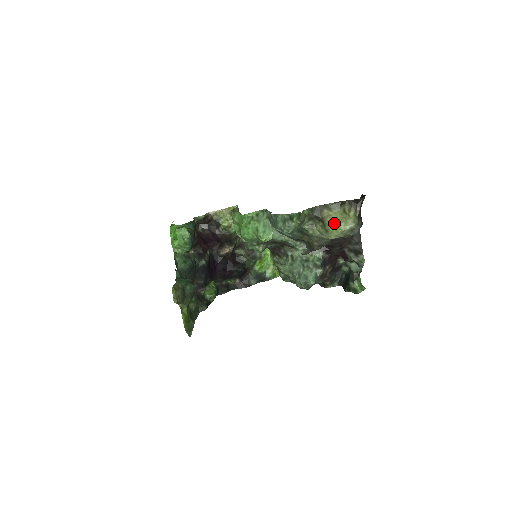
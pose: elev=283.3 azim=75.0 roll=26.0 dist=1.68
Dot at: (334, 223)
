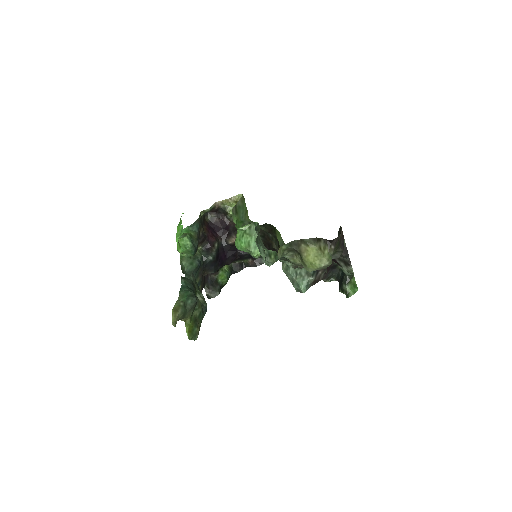
Dot at: (310, 260)
